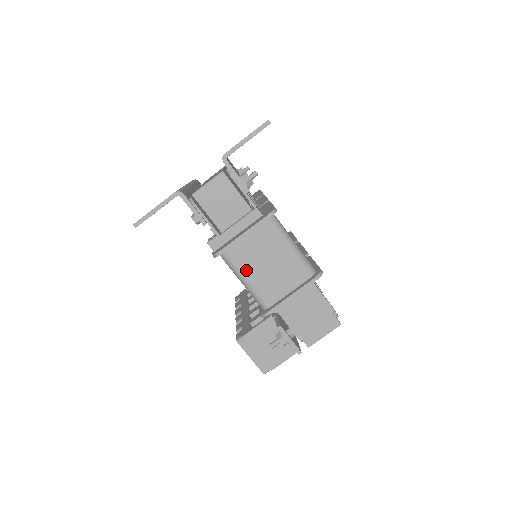
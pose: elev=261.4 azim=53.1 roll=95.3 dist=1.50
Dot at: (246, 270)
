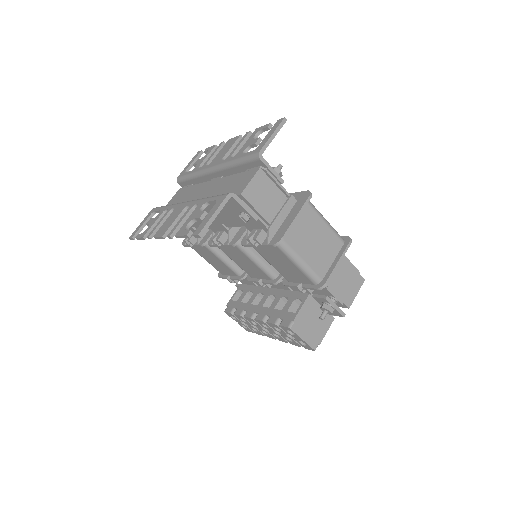
Dot at: (300, 251)
